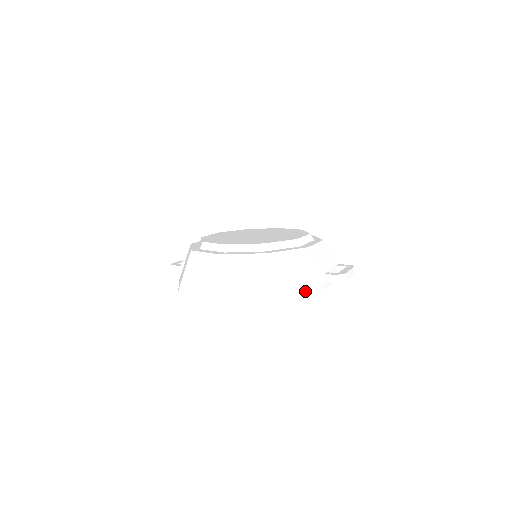
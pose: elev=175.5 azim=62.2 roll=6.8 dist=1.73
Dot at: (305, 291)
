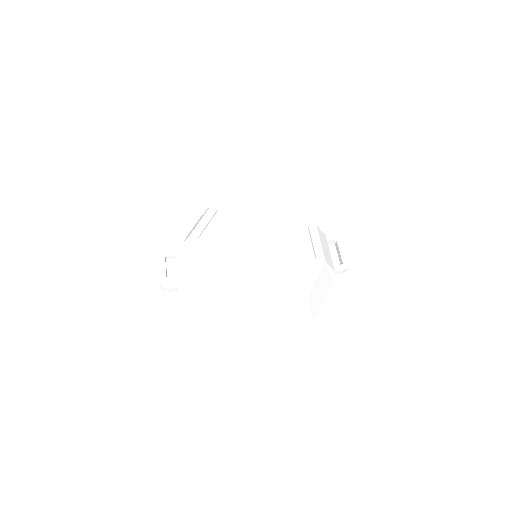
Dot at: (326, 293)
